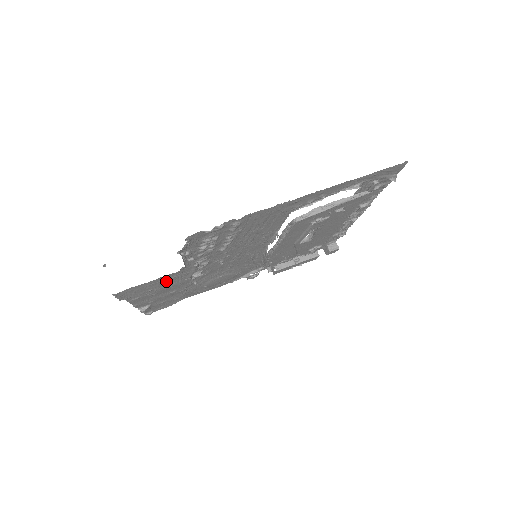
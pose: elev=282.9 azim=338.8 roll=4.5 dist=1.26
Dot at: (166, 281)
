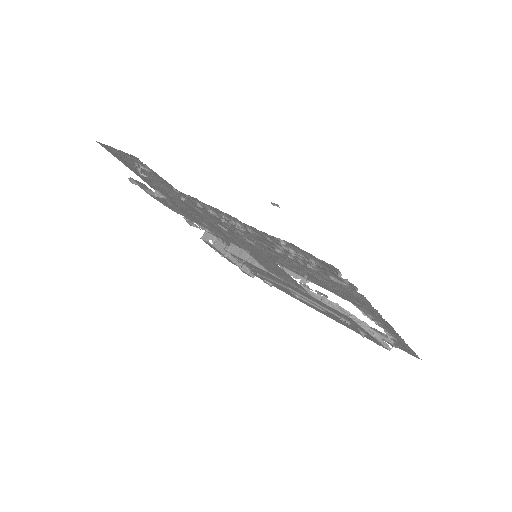
Dot at: (271, 266)
